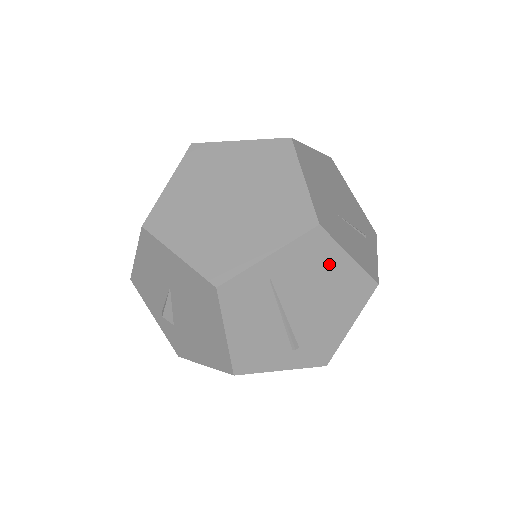
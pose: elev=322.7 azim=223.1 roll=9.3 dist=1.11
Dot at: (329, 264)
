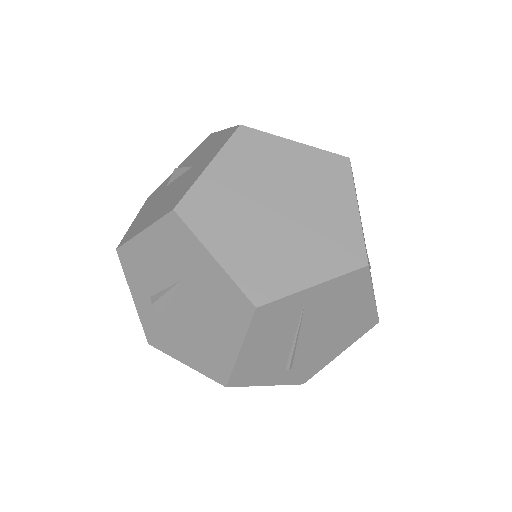
Dot at: (355, 300)
